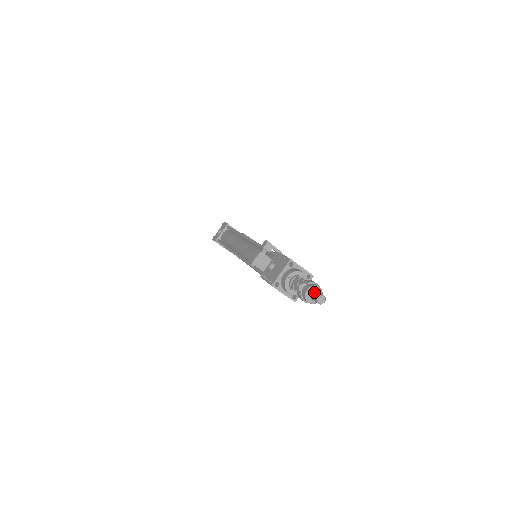
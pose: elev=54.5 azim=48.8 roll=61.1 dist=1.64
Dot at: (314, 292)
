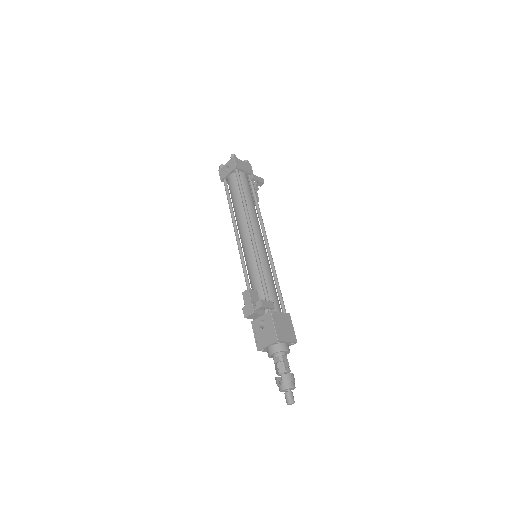
Dot at: (287, 394)
